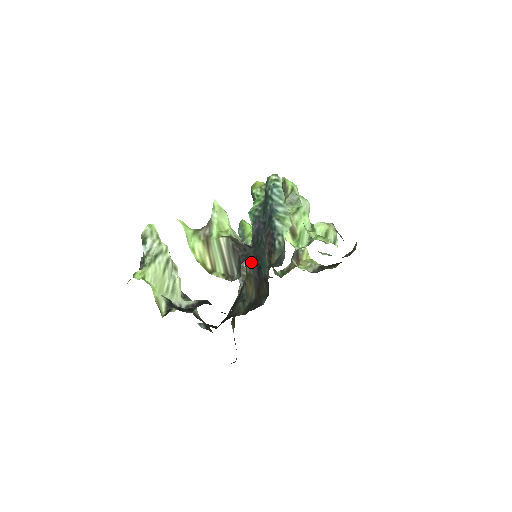
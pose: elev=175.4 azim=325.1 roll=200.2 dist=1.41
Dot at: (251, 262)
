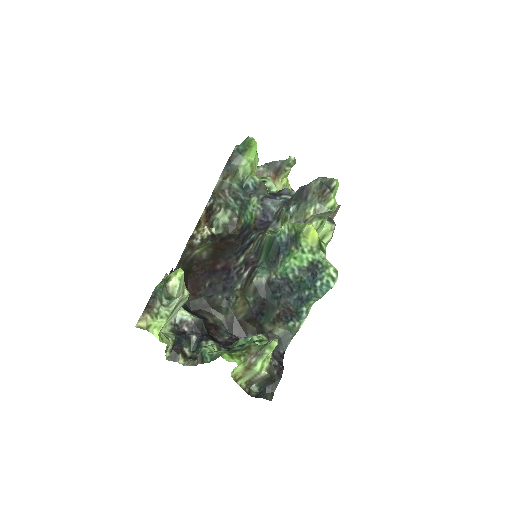
Dot at: (257, 302)
